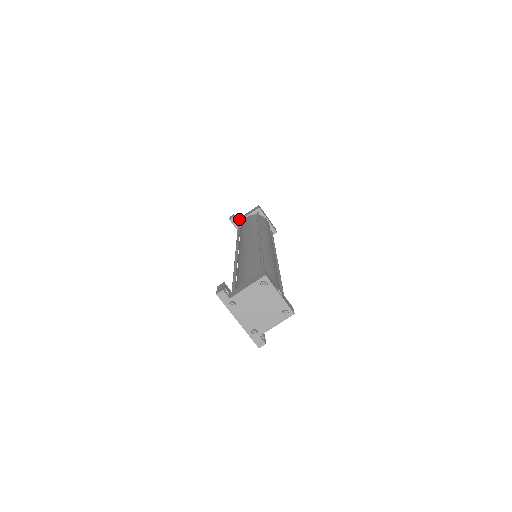
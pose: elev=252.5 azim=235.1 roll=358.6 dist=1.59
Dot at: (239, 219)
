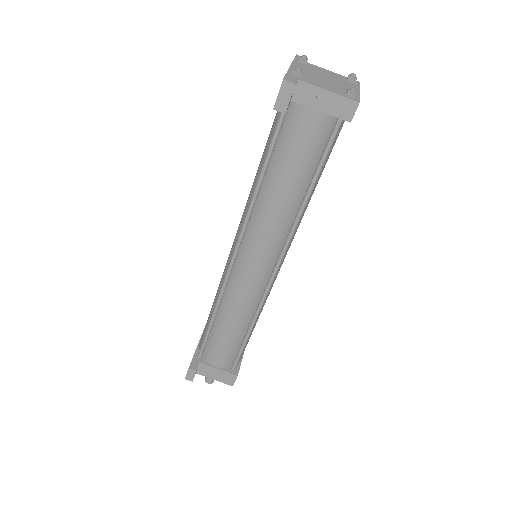
Dot at: occluded
